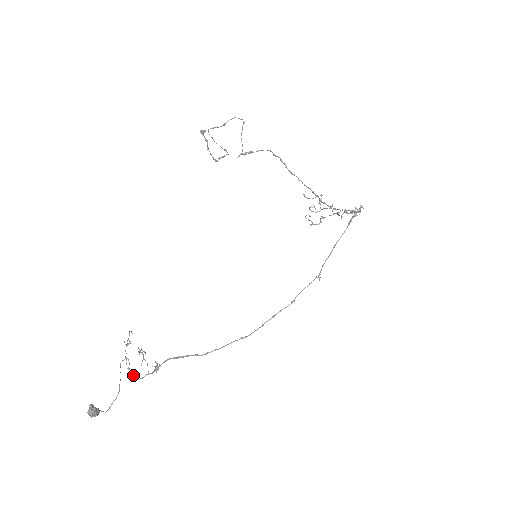
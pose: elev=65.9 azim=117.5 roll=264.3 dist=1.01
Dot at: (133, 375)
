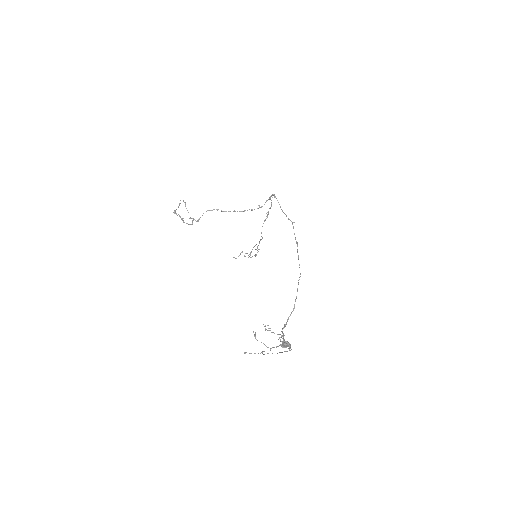
Dot at: (277, 346)
